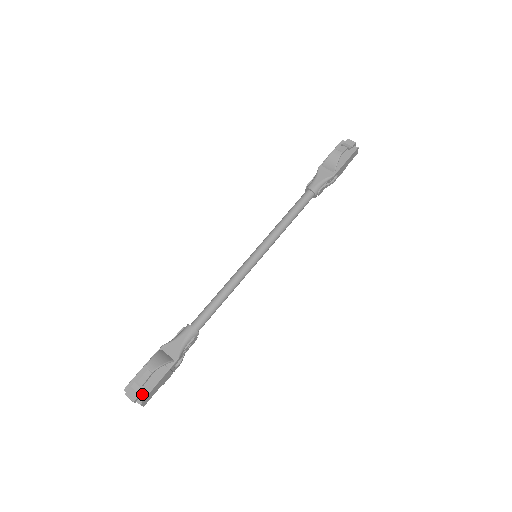
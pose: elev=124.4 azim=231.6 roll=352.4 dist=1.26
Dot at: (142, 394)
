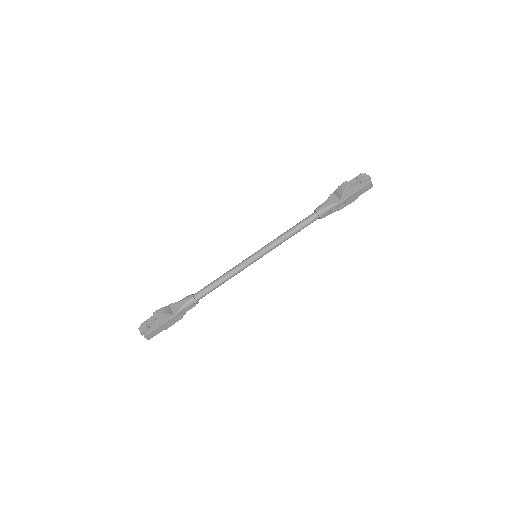
Dot at: (147, 331)
